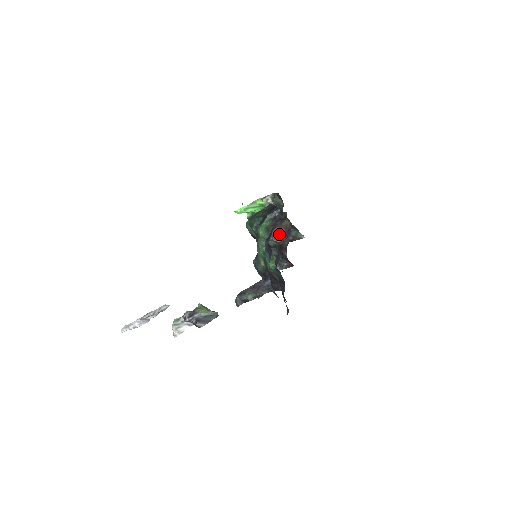
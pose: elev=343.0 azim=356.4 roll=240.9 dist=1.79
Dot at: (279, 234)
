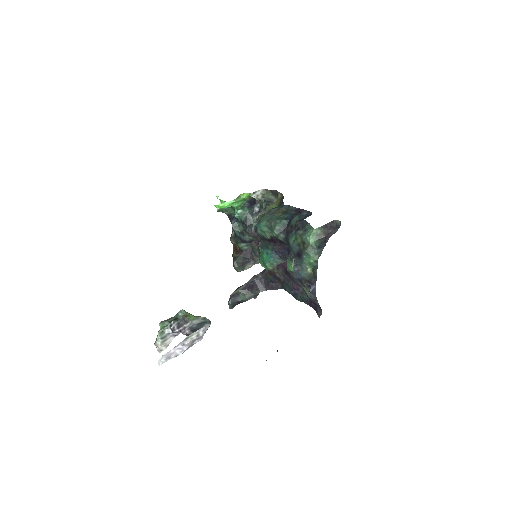
Dot at: occluded
